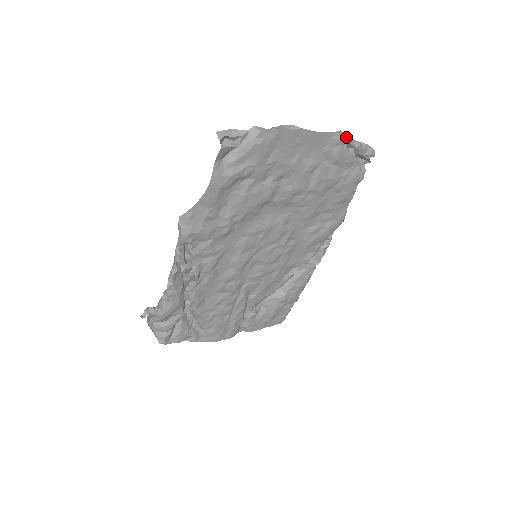
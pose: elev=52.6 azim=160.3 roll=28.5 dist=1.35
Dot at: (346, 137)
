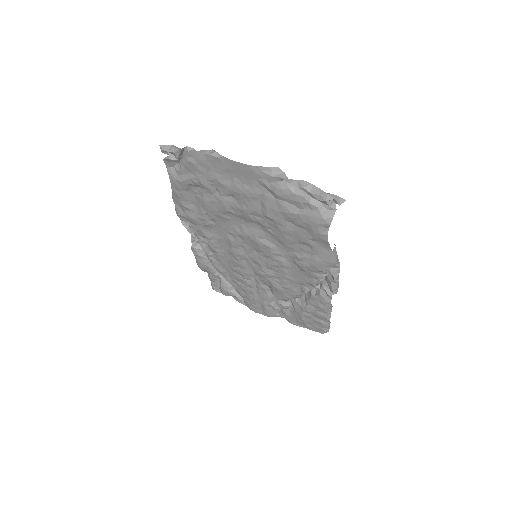
Dot at: (284, 175)
